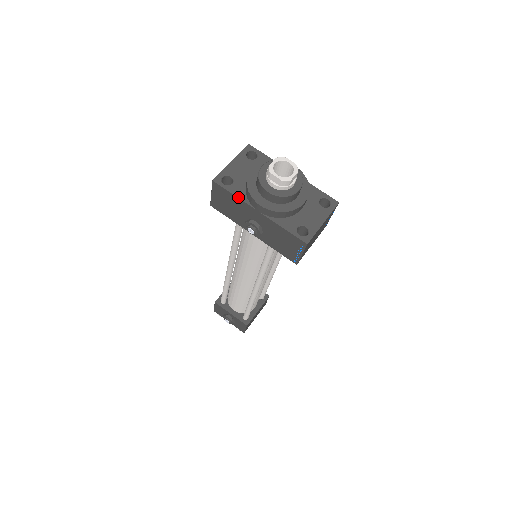
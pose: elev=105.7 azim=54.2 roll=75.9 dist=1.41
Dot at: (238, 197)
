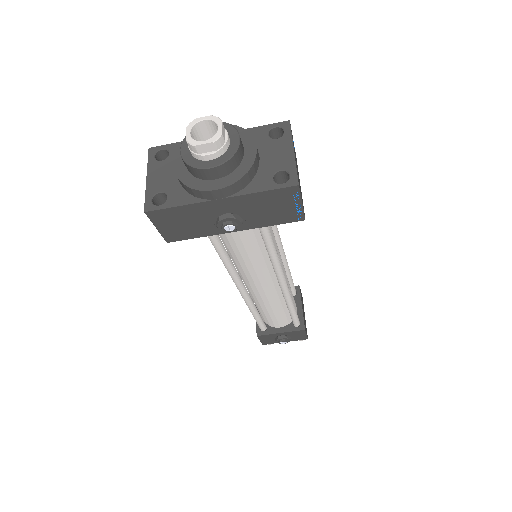
Dot at: (185, 204)
